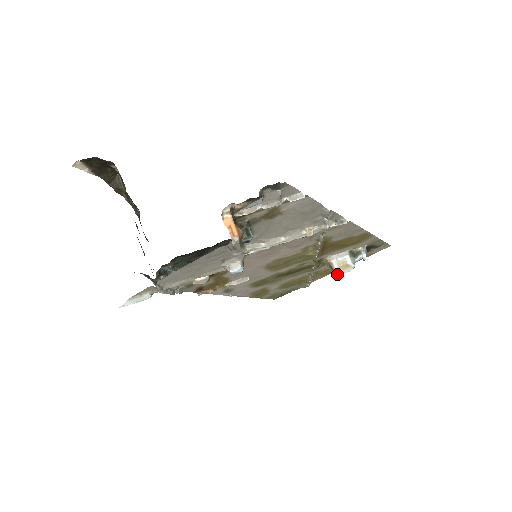
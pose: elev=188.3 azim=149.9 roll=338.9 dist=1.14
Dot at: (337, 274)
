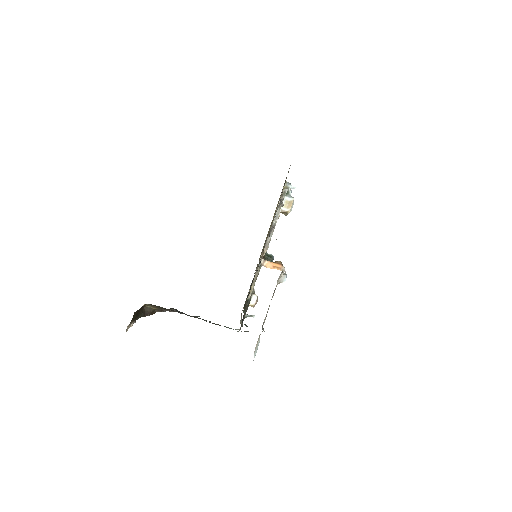
Dot at: occluded
